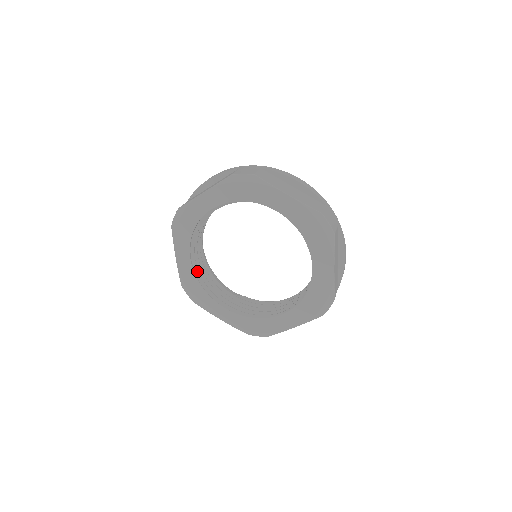
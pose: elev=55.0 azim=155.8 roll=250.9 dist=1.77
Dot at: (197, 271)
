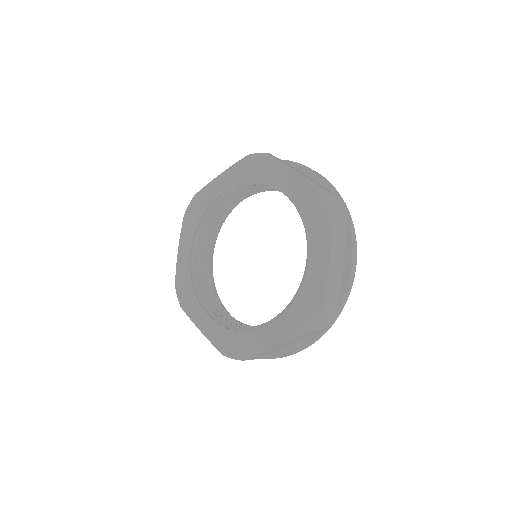
Dot at: (222, 322)
